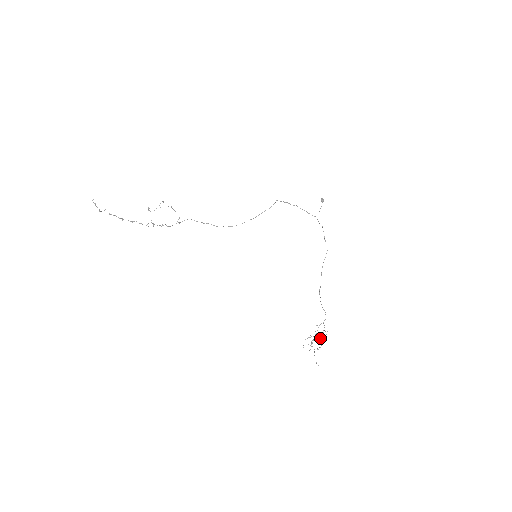
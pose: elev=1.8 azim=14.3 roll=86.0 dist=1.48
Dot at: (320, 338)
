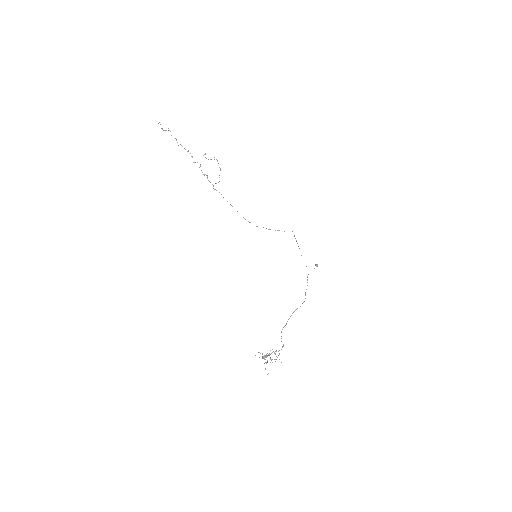
Dot at: occluded
